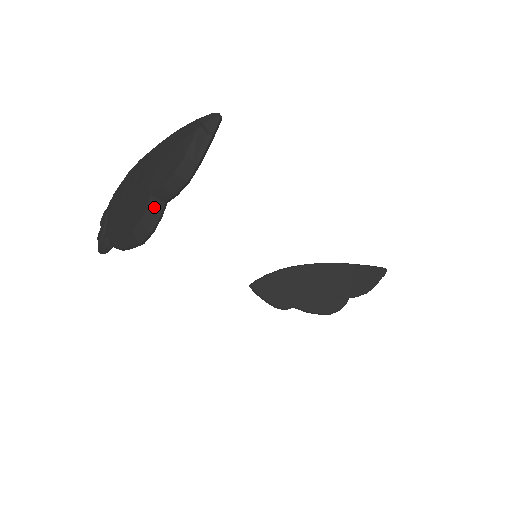
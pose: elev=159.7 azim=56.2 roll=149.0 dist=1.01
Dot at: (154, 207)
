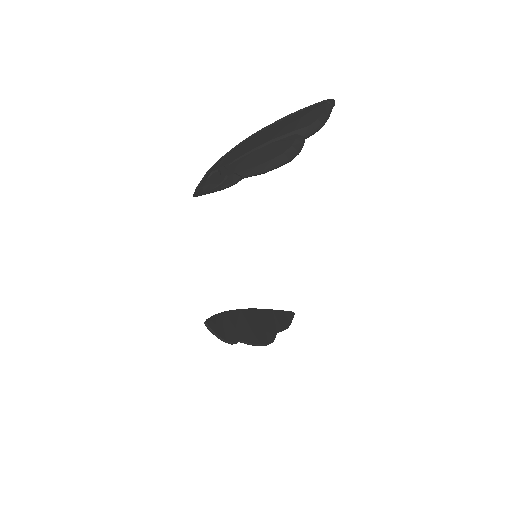
Dot at: (300, 139)
